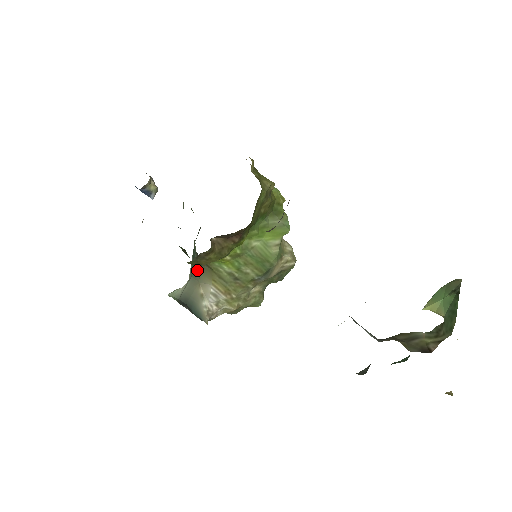
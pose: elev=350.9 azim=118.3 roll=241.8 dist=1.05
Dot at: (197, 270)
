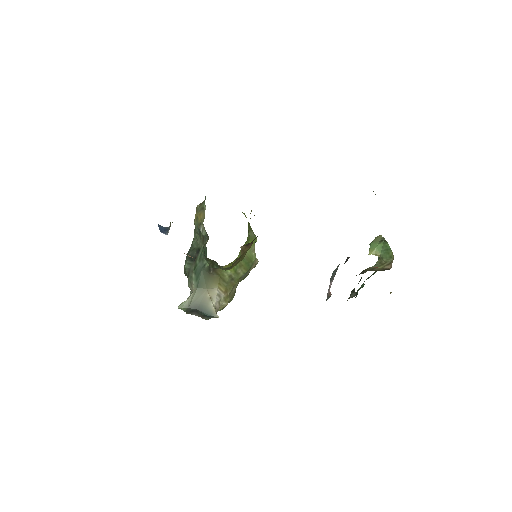
Dot at: (204, 280)
